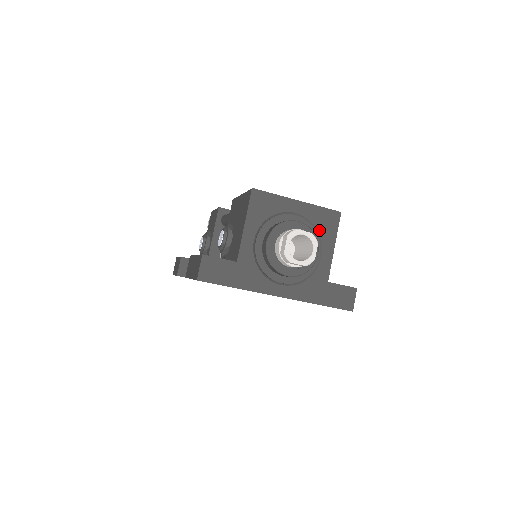
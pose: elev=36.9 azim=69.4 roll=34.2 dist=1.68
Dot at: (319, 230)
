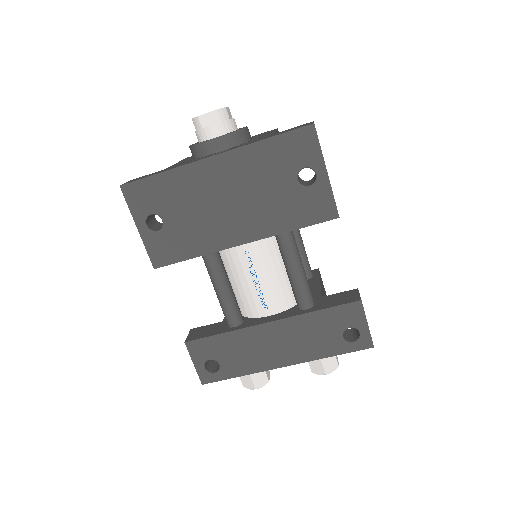
Dot at: occluded
